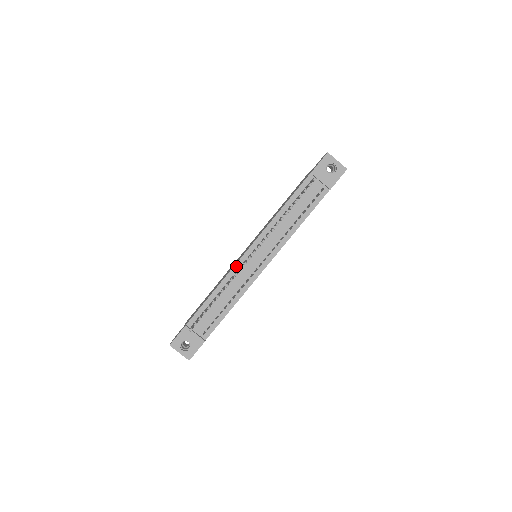
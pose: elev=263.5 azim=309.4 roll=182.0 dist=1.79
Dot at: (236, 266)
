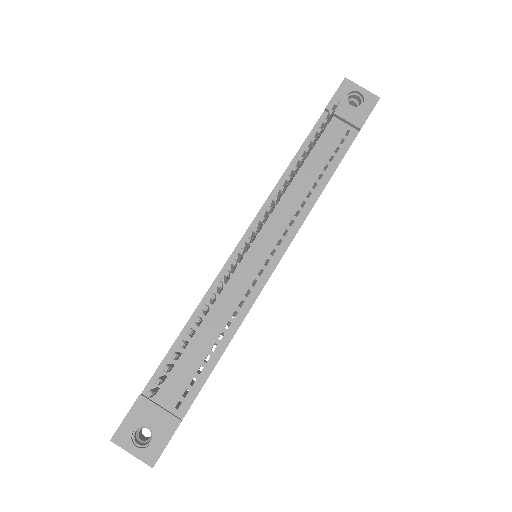
Dot at: (224, 269)
